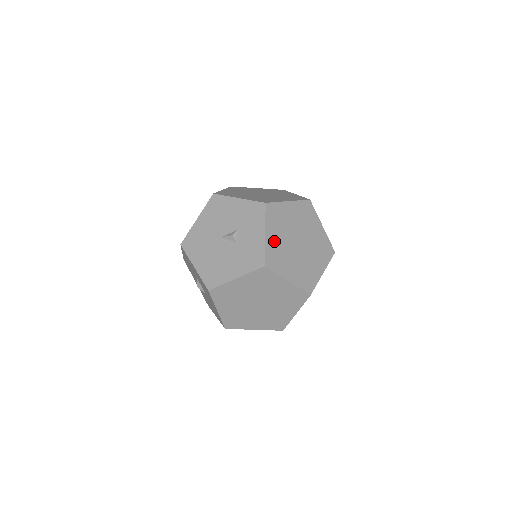
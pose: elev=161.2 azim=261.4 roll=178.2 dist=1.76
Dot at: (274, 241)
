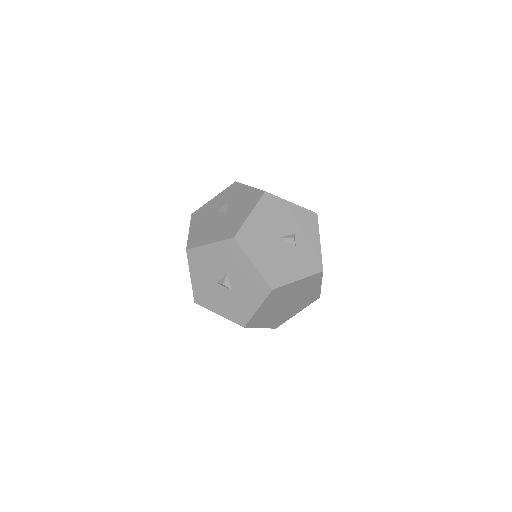
Dot at: occluded
